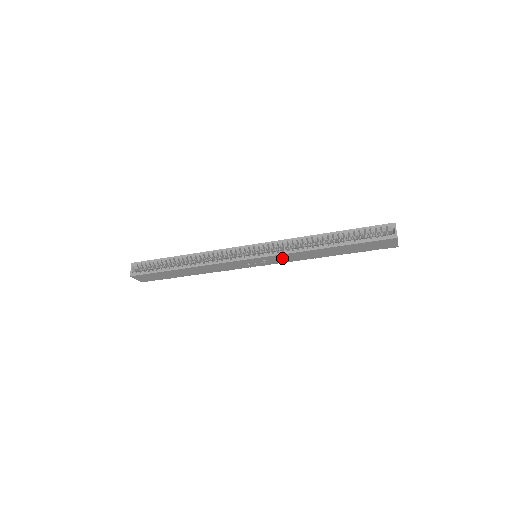
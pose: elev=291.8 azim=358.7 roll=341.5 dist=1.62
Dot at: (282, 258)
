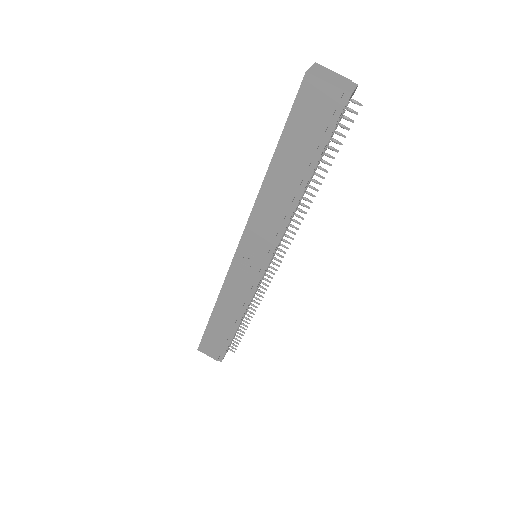
Dot at: (259, 233)
